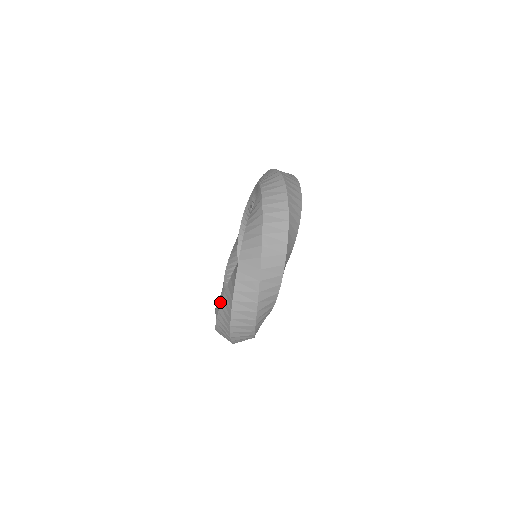
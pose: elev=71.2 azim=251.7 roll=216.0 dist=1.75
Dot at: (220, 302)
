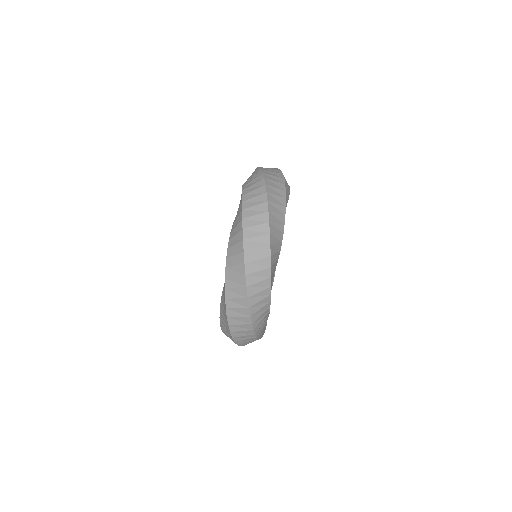
Dot at: occluded
